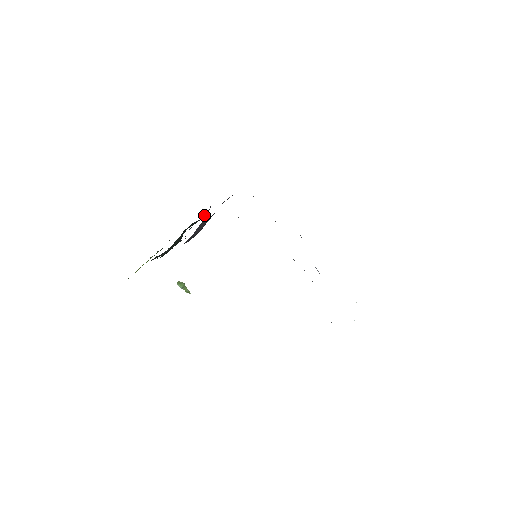
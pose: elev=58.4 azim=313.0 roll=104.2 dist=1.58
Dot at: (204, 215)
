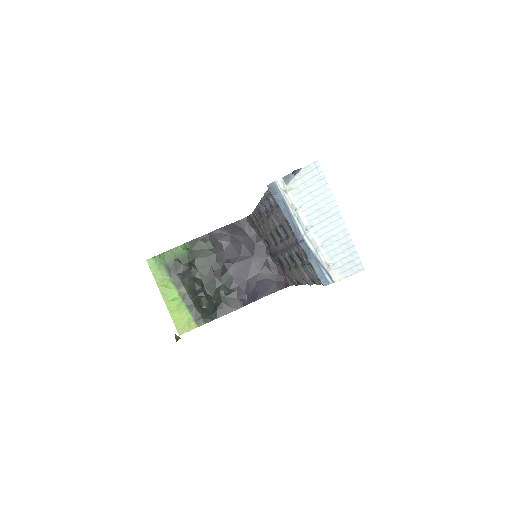
Dot at: (242, 300)
